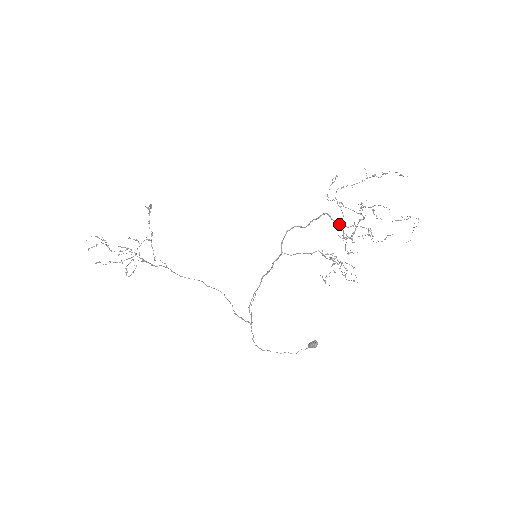
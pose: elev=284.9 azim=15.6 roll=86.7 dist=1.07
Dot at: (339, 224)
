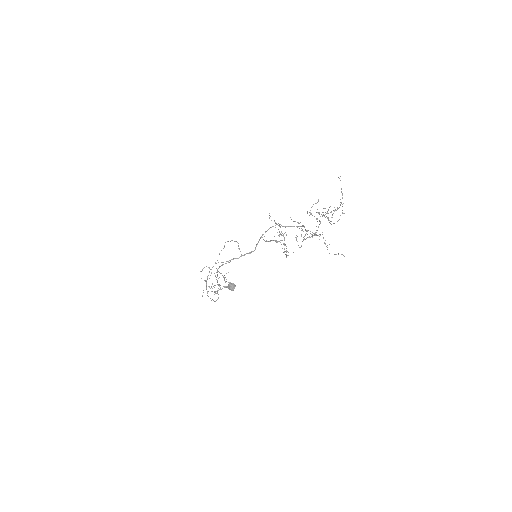
Dot at: (306, 230)
